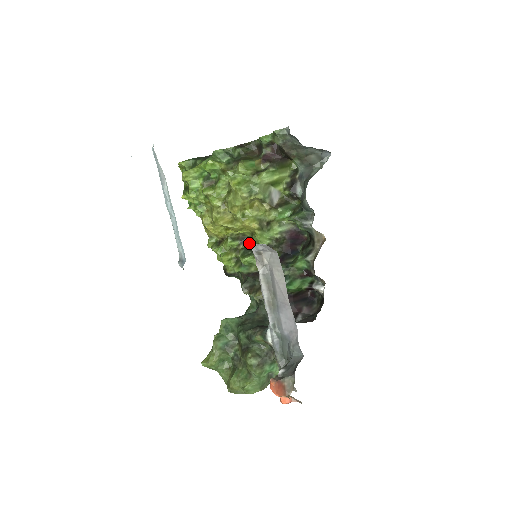
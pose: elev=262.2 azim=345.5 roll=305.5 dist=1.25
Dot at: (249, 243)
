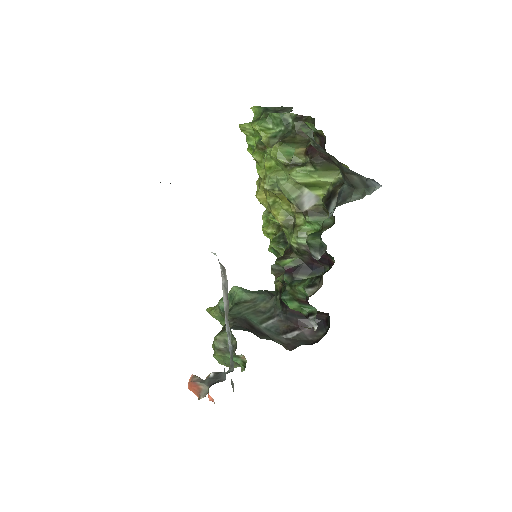
Dot at: (212, 252)
